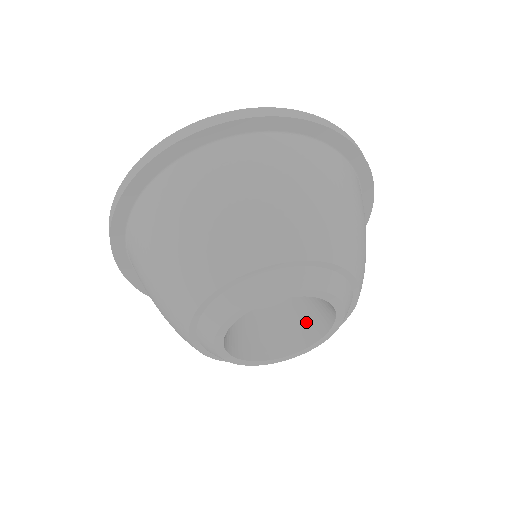
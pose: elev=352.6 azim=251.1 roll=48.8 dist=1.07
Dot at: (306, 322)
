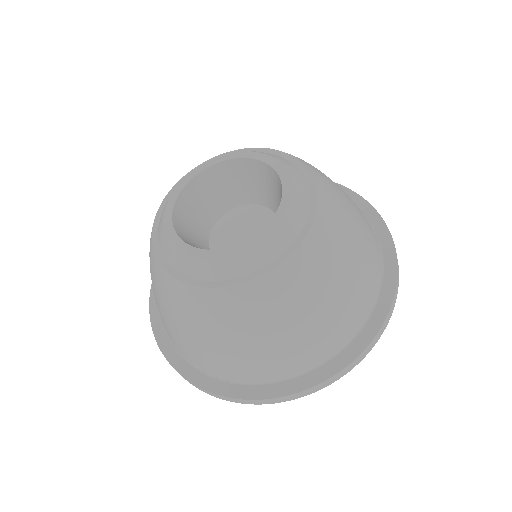
Dot at: occluded
